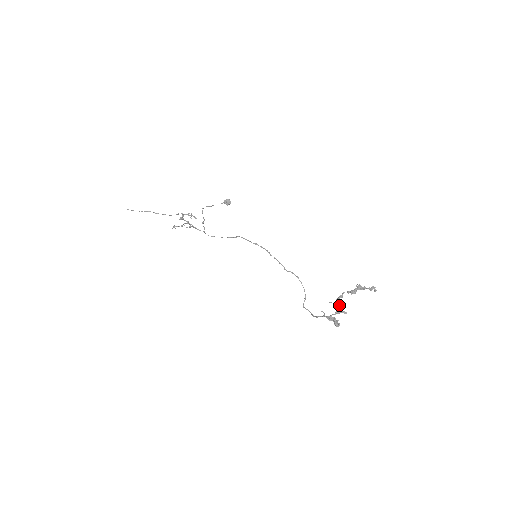
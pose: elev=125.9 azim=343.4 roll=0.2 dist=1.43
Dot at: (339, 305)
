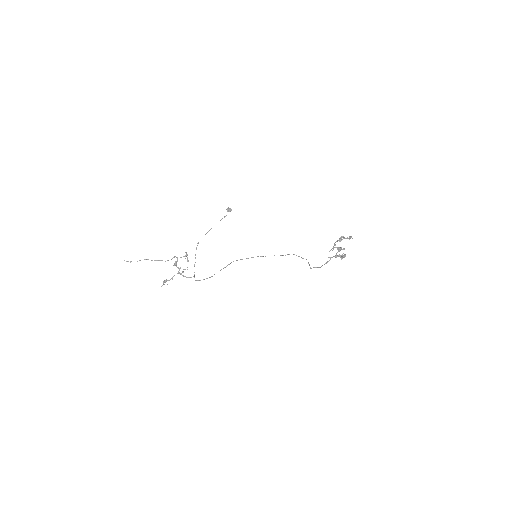
Dot at: occluded
